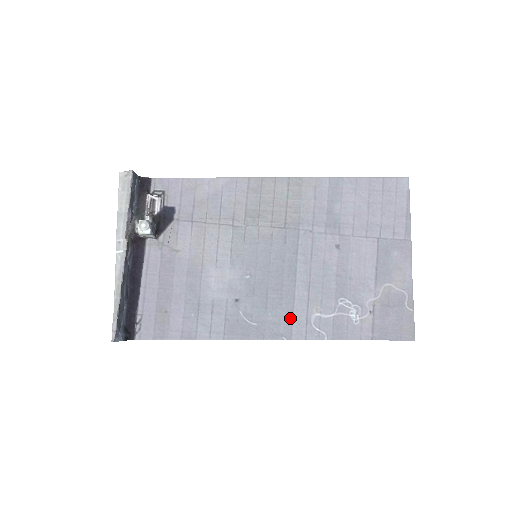
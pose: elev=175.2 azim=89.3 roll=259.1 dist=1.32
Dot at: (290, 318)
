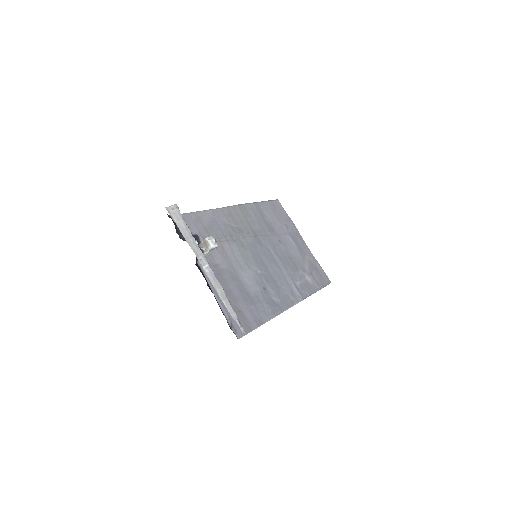
Dot at: (291, 289)
